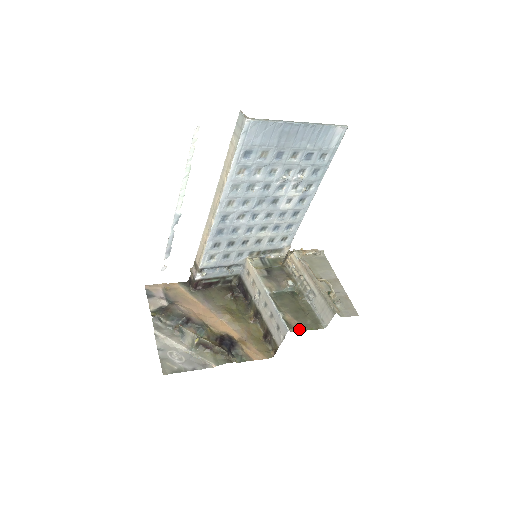
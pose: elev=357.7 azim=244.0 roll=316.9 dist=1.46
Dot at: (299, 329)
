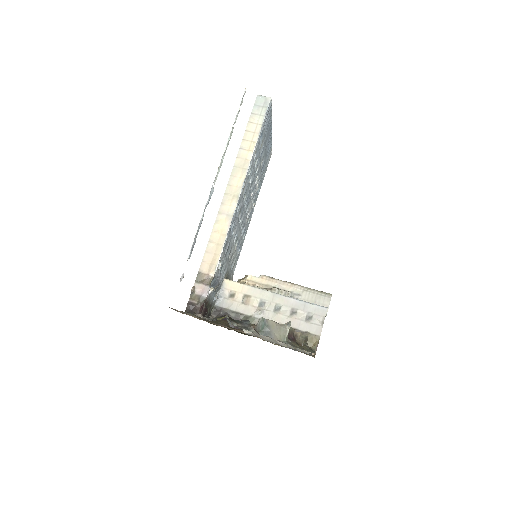
Dot at: occluded
